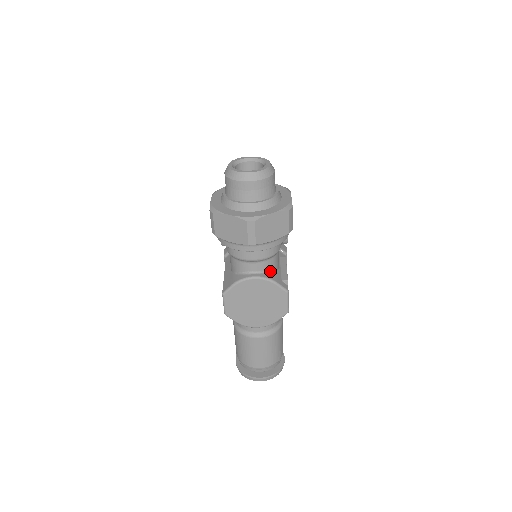
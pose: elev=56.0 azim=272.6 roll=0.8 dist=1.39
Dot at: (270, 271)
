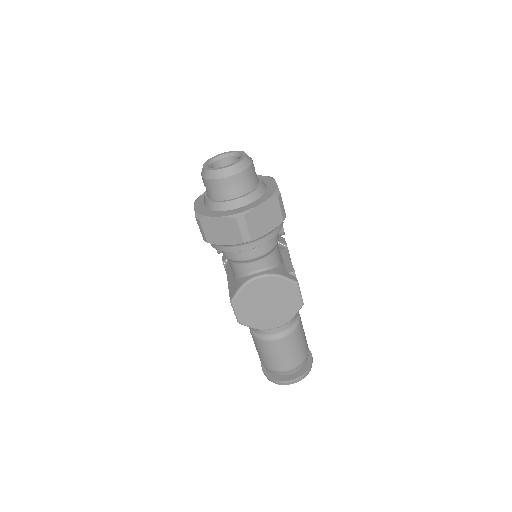
Dot at: (274, 266)
